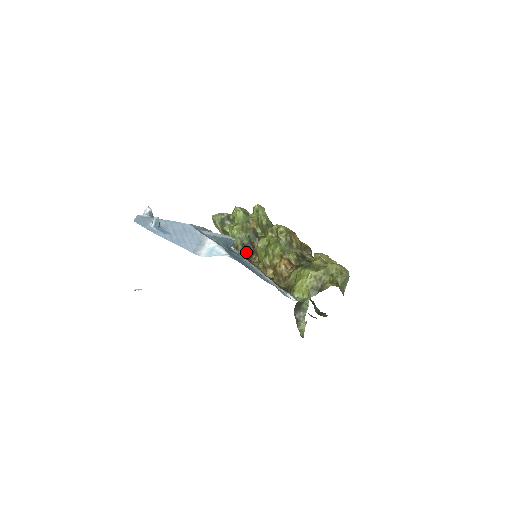
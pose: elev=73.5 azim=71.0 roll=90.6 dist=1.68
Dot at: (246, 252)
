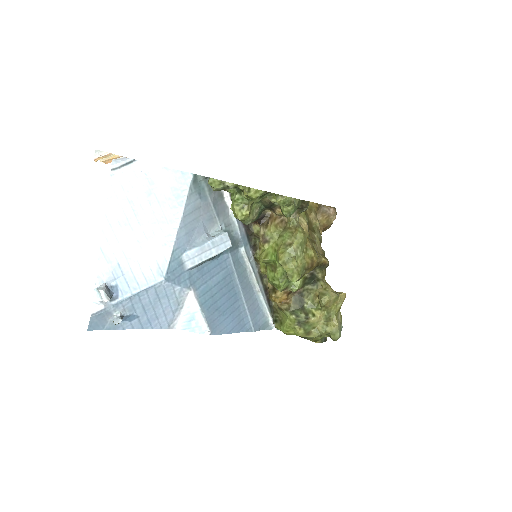
Dot at: occluded
